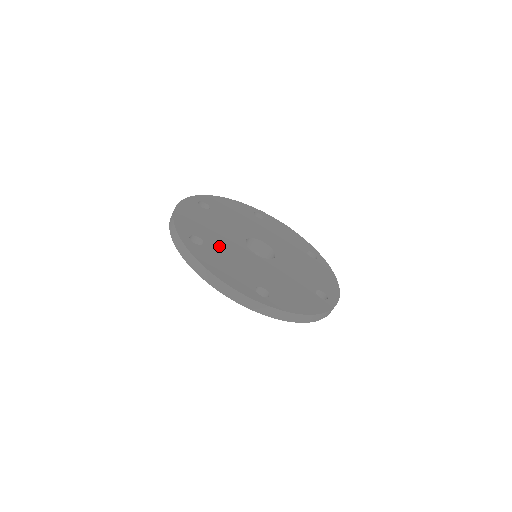
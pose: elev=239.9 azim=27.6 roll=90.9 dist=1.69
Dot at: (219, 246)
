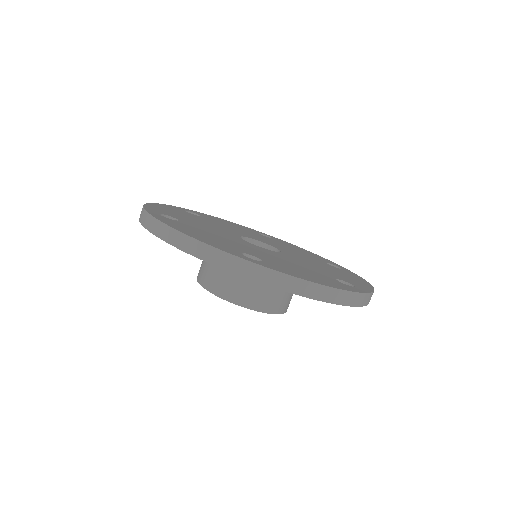
Dot at: (263, 255)
